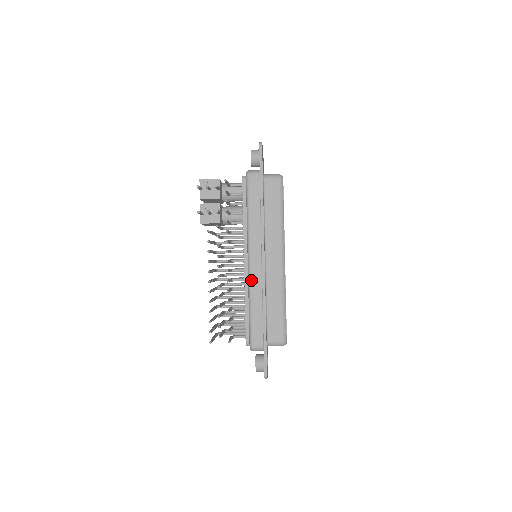
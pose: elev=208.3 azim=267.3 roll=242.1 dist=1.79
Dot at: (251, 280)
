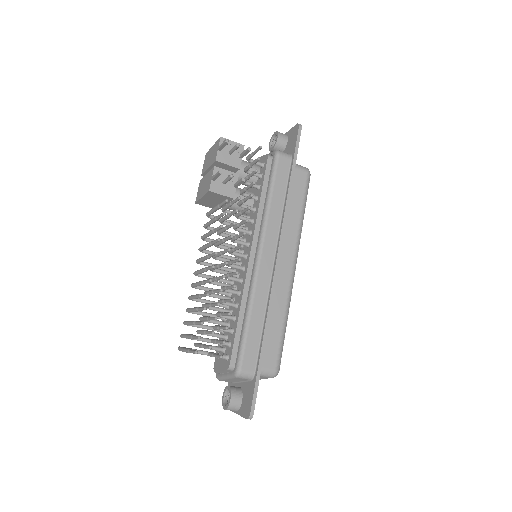
Dot at: (257, 281)
